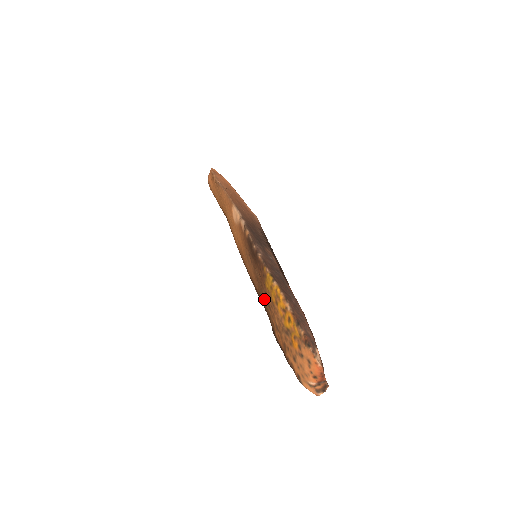
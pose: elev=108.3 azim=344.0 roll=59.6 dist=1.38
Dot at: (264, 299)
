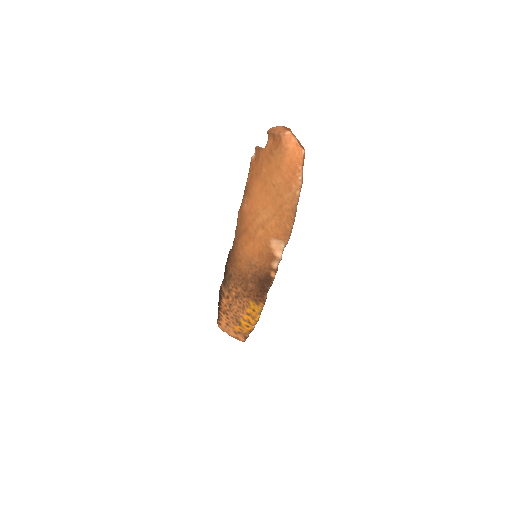
Dot at: (236, 285)
